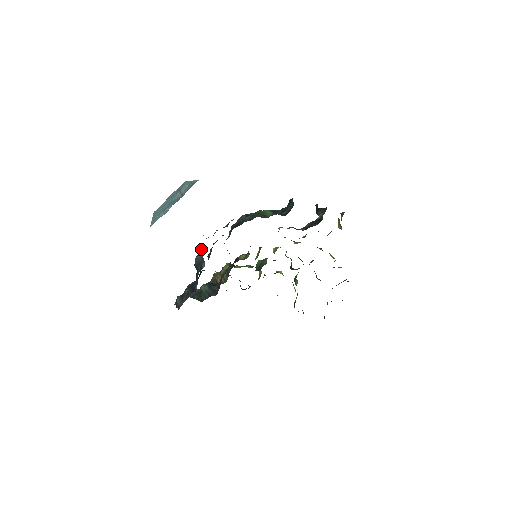
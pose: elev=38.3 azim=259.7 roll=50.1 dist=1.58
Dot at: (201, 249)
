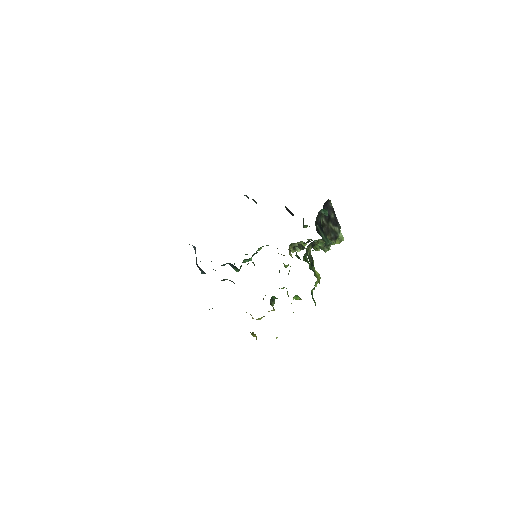
Dot at: occluded
